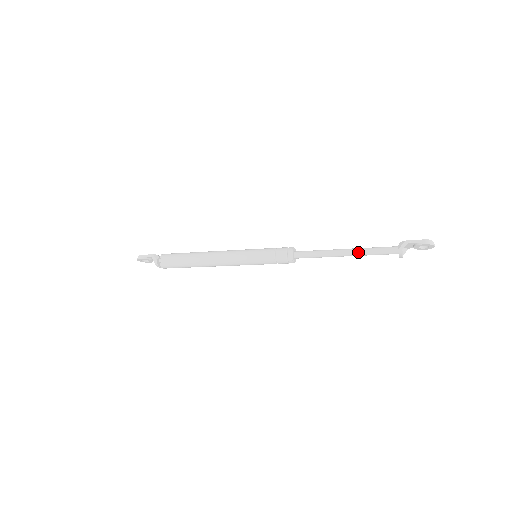
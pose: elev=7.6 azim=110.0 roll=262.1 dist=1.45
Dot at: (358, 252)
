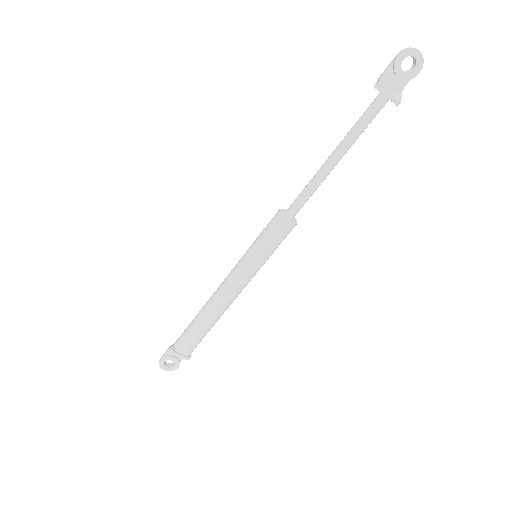
Dot at: (342, 142)
